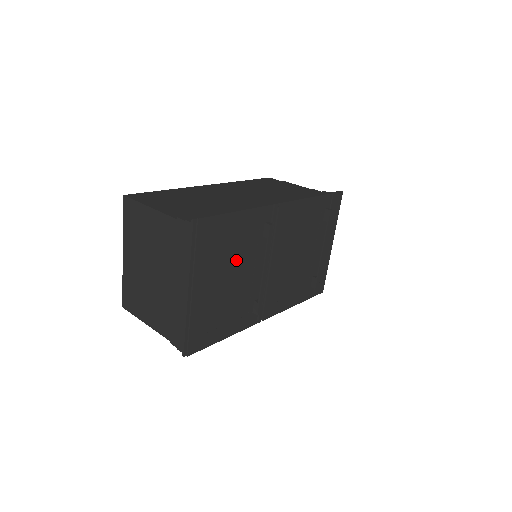
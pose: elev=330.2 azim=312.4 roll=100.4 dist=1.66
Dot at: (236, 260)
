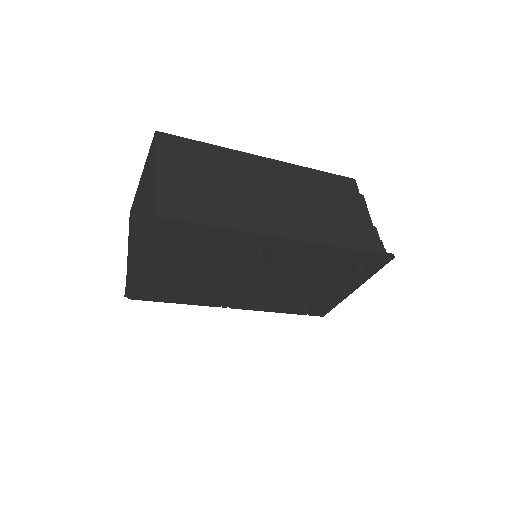
Dot at: (206, 260)
